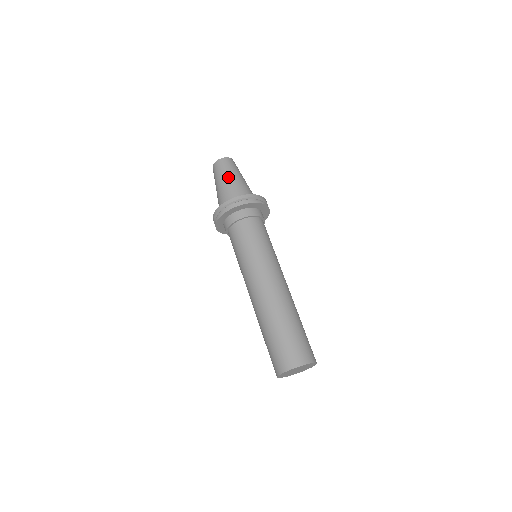
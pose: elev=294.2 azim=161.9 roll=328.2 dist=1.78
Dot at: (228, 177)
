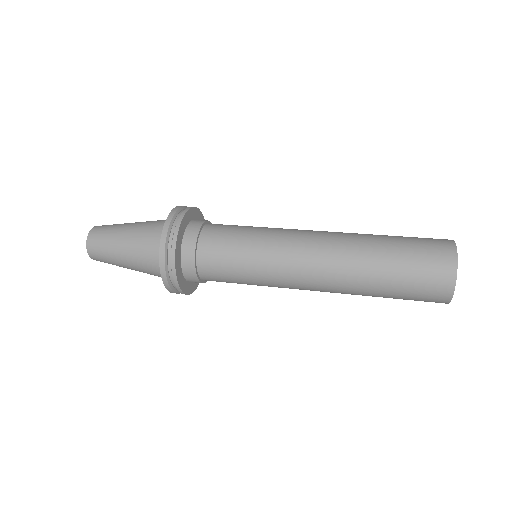
Dot at: occluded
